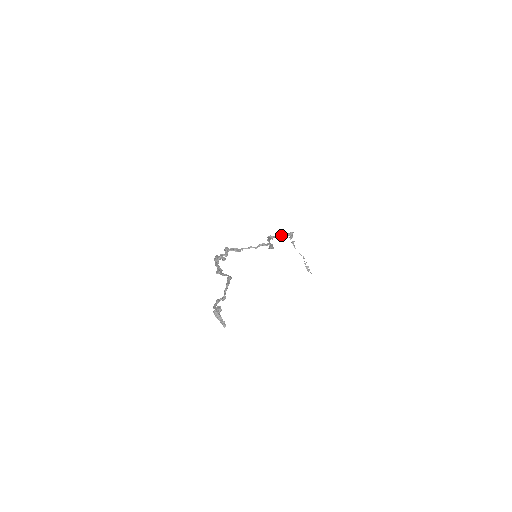
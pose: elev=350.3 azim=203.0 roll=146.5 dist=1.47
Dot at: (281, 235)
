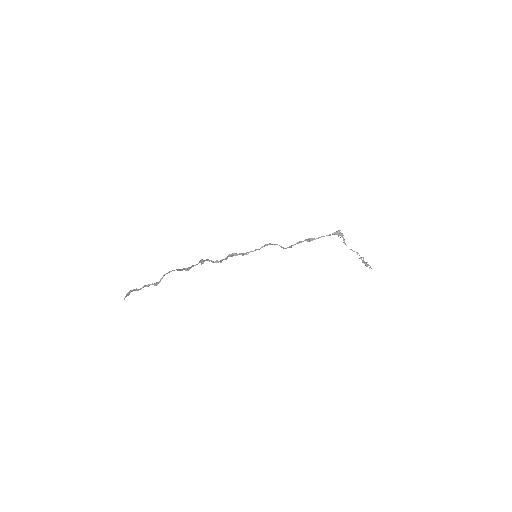
Dot at: occluded
